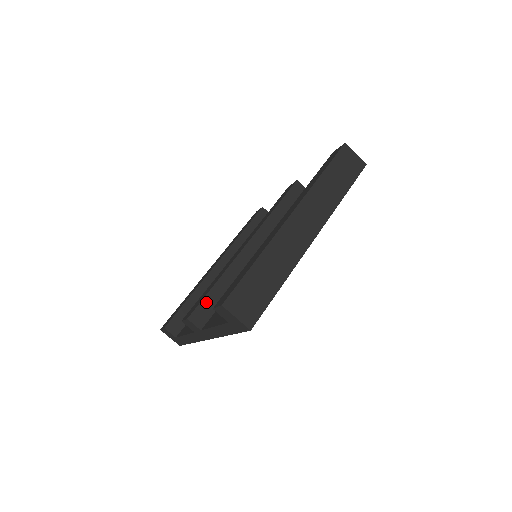
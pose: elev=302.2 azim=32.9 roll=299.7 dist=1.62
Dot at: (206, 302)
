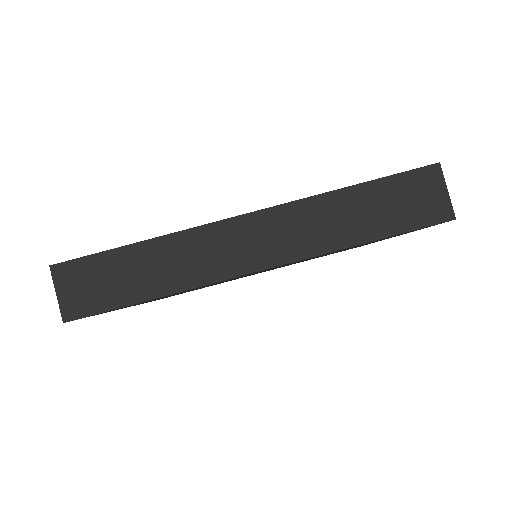
Dot at: occluded
